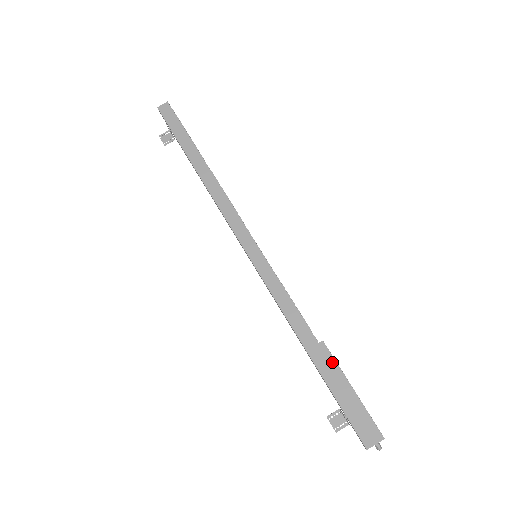
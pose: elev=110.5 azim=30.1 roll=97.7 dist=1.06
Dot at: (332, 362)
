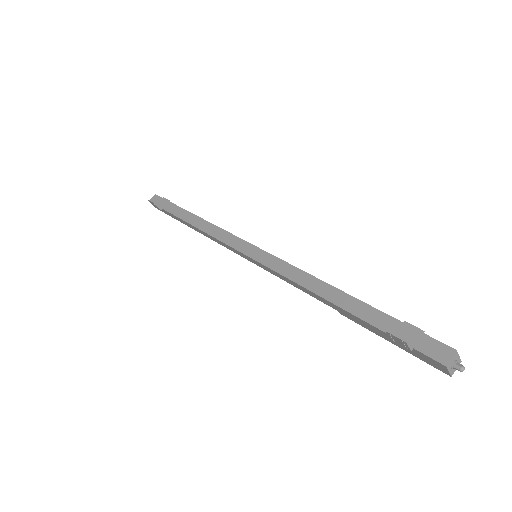
Dot at: occluded
